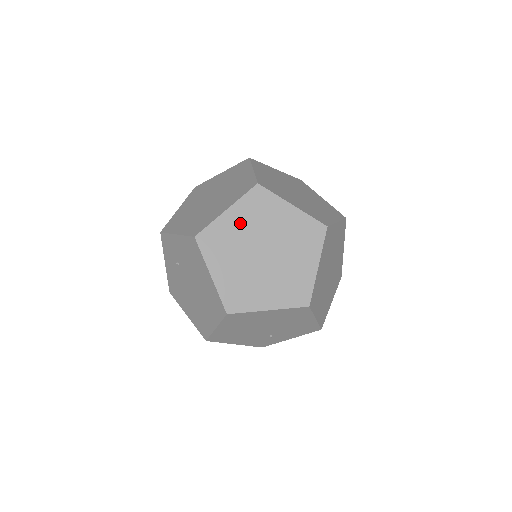
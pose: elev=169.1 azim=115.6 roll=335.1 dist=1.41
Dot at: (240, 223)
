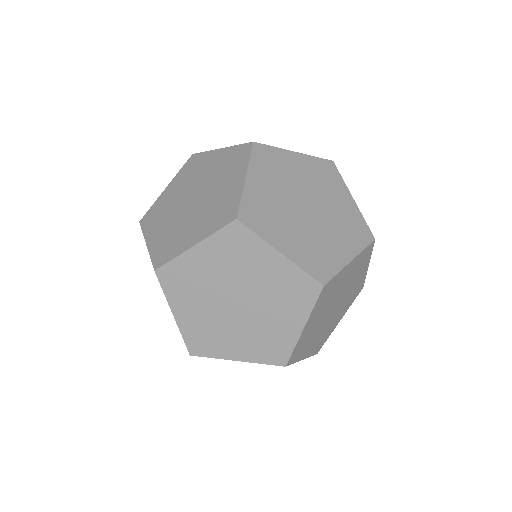
Dot at: (210, 264)
